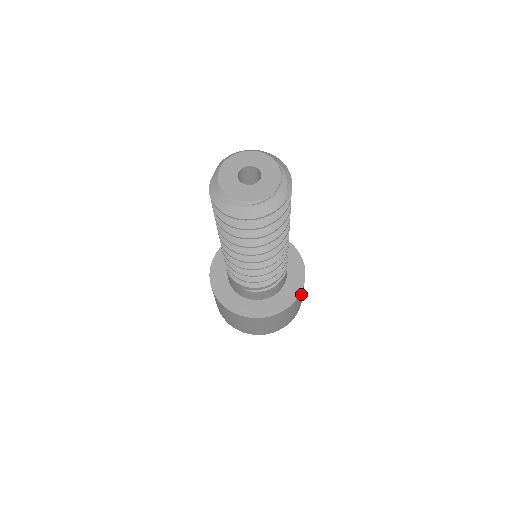
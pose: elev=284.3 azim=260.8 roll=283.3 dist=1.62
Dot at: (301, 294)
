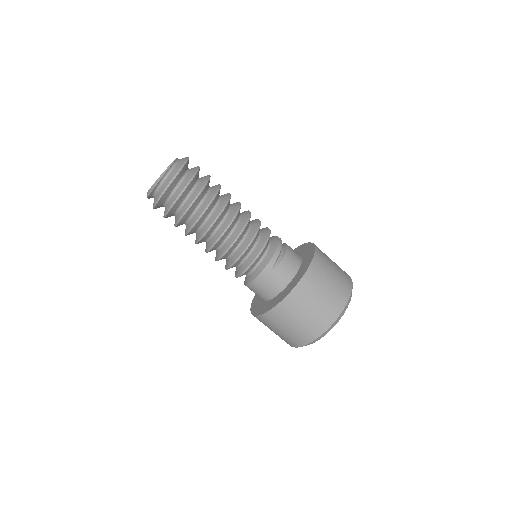
Dot at: occluded
